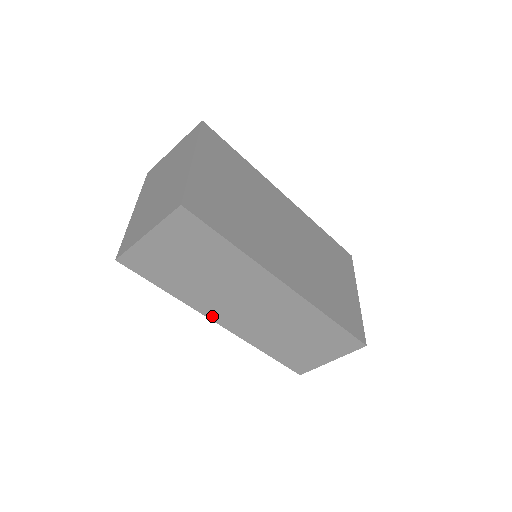
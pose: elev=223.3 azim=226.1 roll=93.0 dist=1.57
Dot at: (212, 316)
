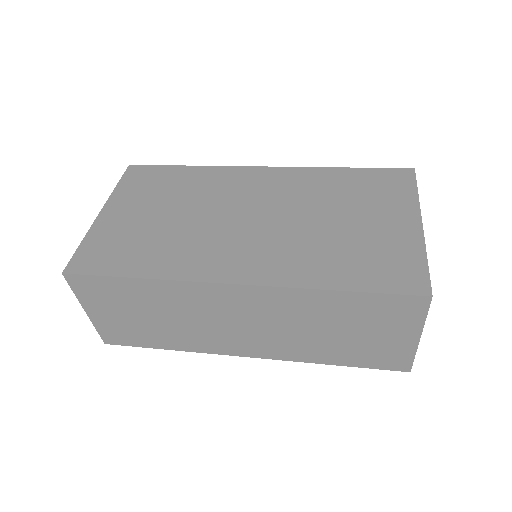
Dot at: (228, 352)
